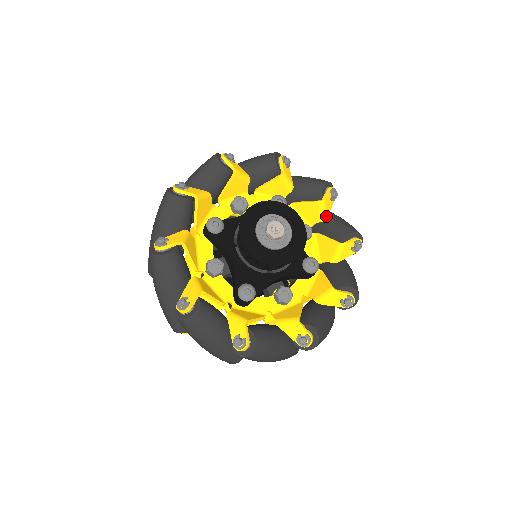
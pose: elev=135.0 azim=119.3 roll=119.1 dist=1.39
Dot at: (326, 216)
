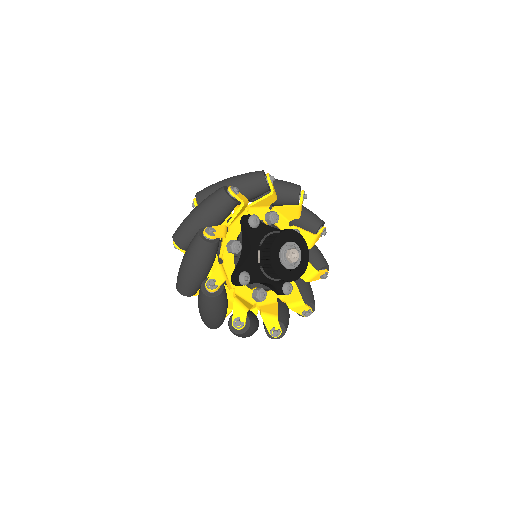
Dot at: (276, 195)
